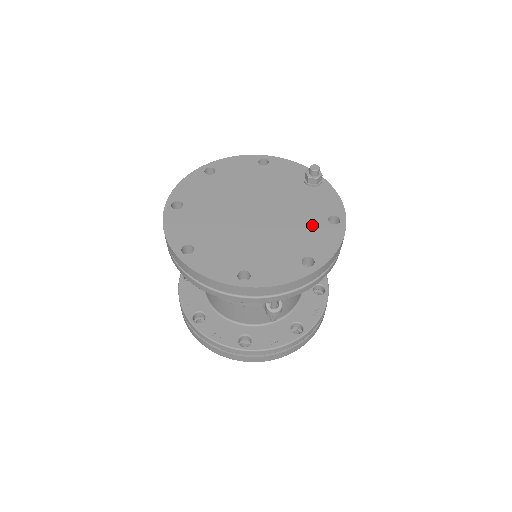
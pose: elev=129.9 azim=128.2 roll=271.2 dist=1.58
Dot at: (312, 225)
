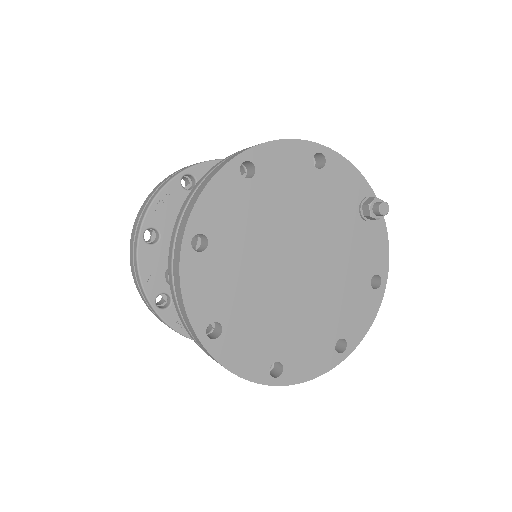
Dot at: (354, 290)
